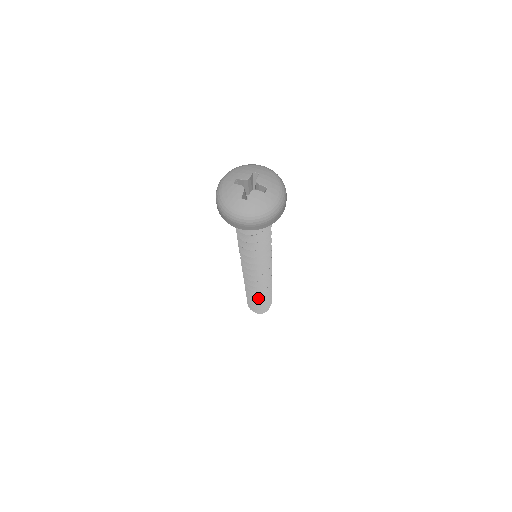
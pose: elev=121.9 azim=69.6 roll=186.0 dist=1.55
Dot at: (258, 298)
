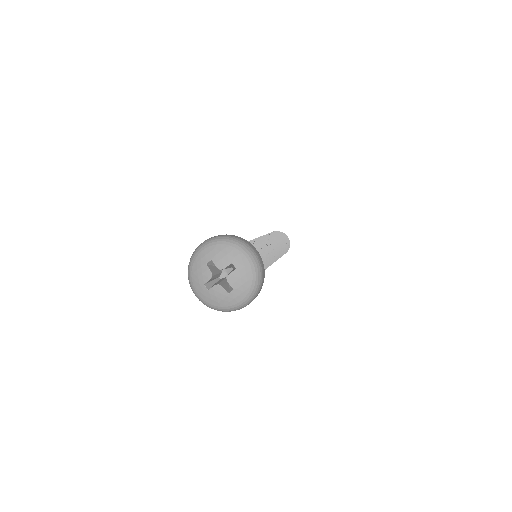
Dot at: occluded
